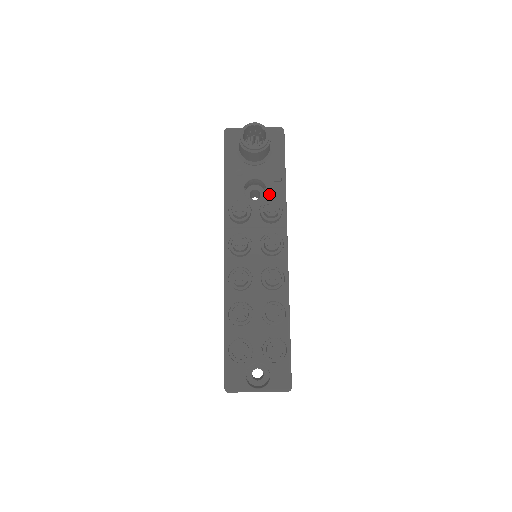
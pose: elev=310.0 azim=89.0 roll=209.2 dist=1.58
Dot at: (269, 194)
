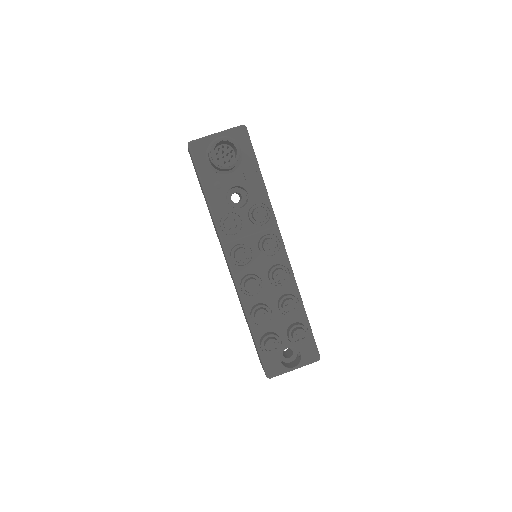
Dot at: (252, 198)
